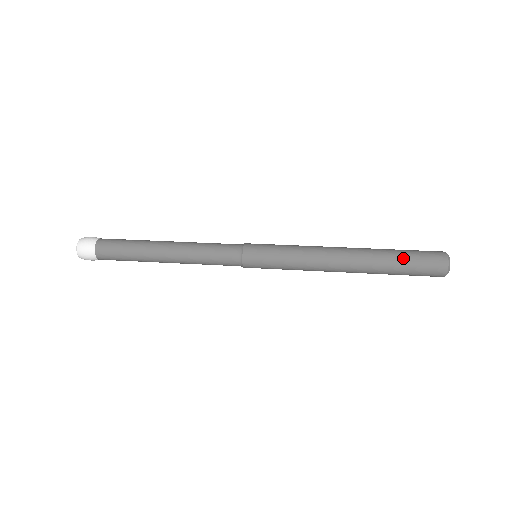
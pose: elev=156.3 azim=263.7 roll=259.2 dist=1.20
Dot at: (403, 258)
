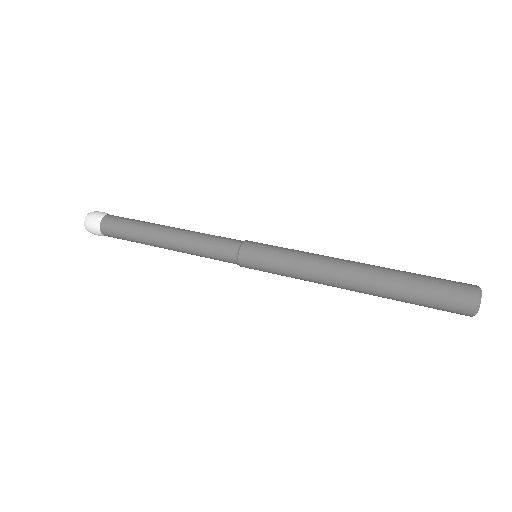
Dot at: (422, 277)
